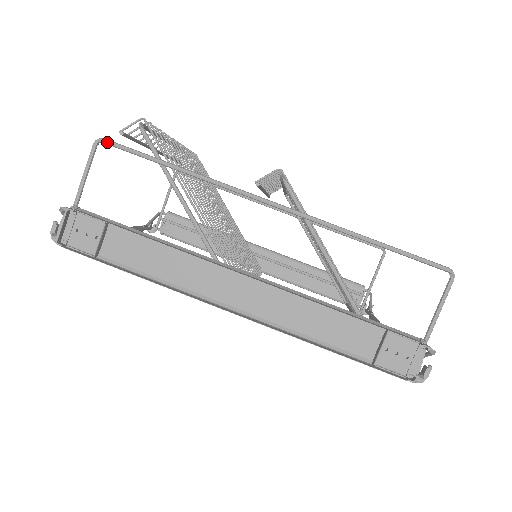
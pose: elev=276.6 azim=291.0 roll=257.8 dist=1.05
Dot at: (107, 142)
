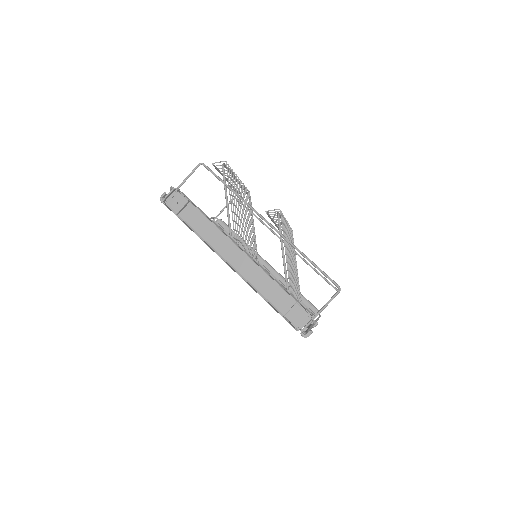
Dot at: (205, 166)
